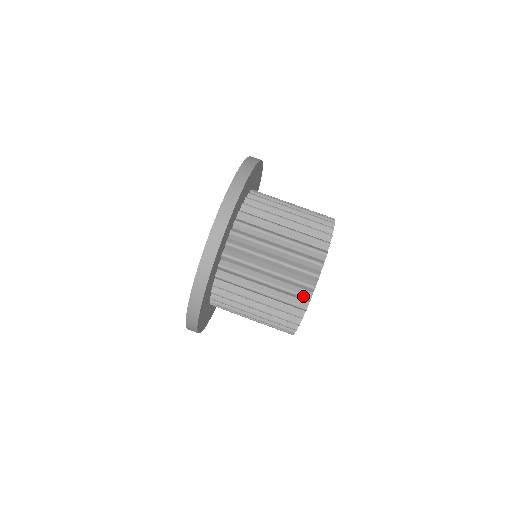
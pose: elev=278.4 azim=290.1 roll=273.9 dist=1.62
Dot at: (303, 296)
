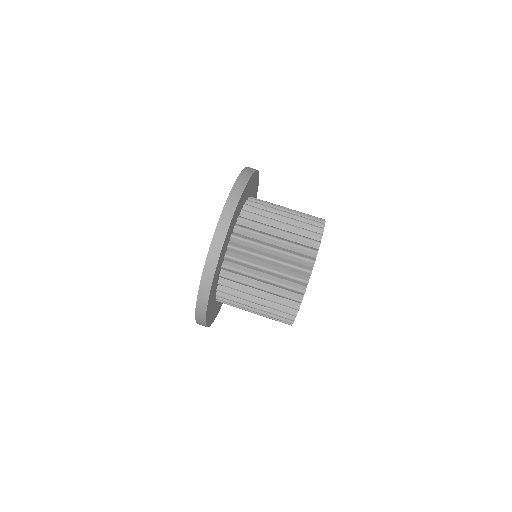
Dot at: (311, 249)
